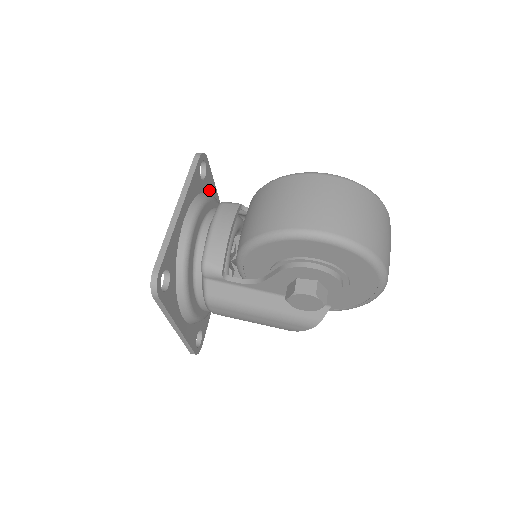
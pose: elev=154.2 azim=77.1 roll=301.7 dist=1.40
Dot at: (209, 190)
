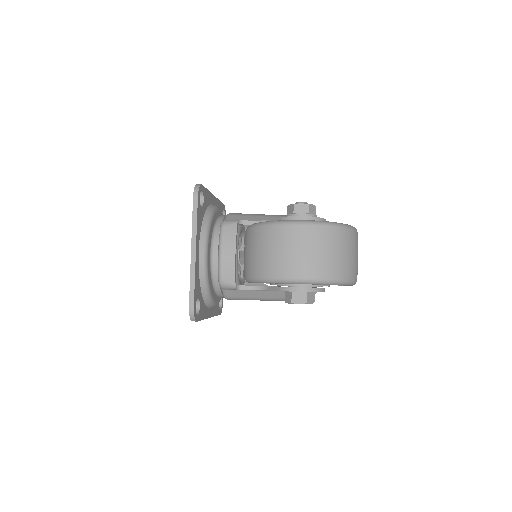
Dot at: (207, 203)
